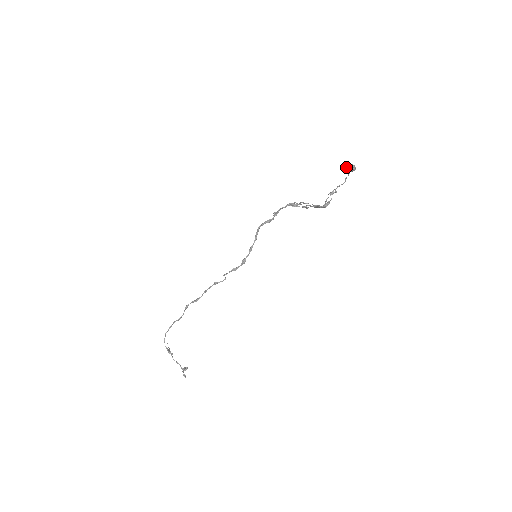
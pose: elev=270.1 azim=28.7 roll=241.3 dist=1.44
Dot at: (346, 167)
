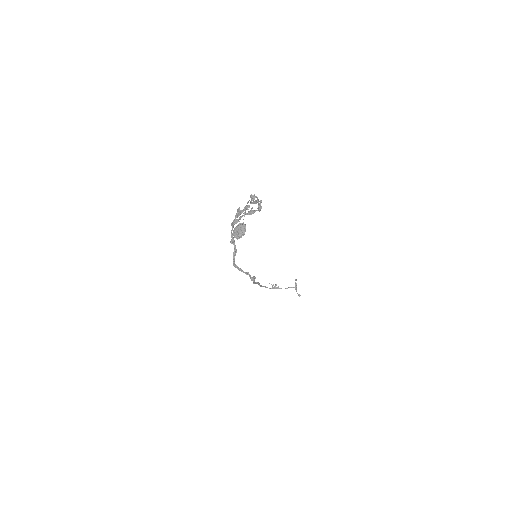
Dot at: (236, 238)
